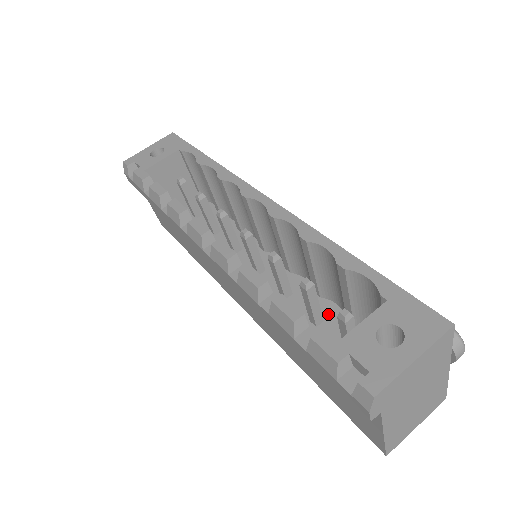
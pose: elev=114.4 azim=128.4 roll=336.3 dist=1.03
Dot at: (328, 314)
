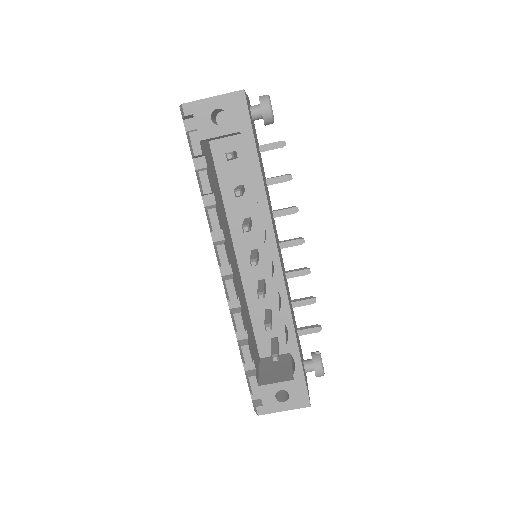
Dot at: (277, 312)
